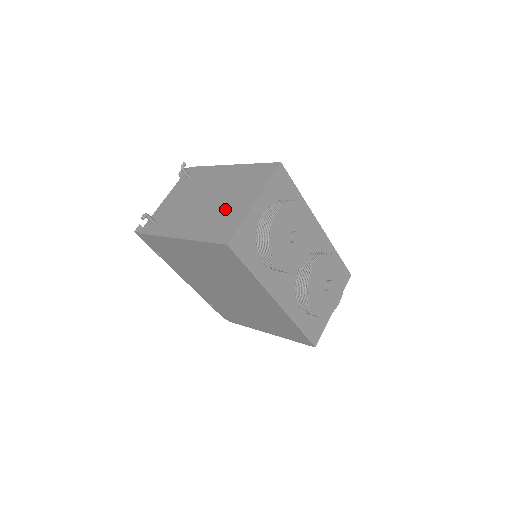
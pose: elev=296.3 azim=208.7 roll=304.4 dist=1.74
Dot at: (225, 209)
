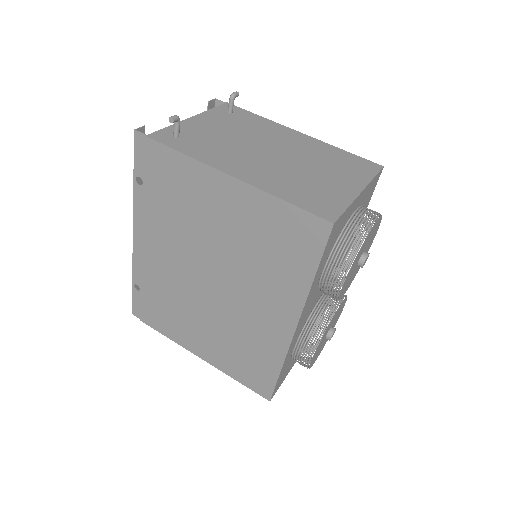
Dot at: (313, 178)
